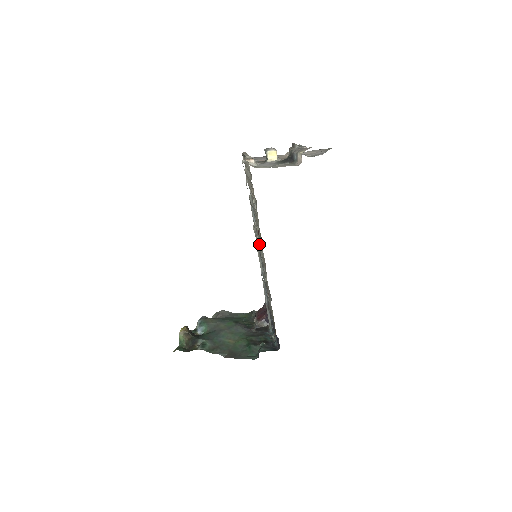
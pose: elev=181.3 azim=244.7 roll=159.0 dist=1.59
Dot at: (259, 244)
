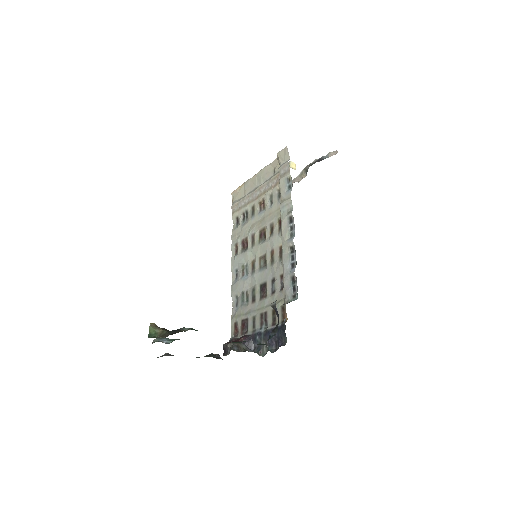
Dot at: (257, 249)
